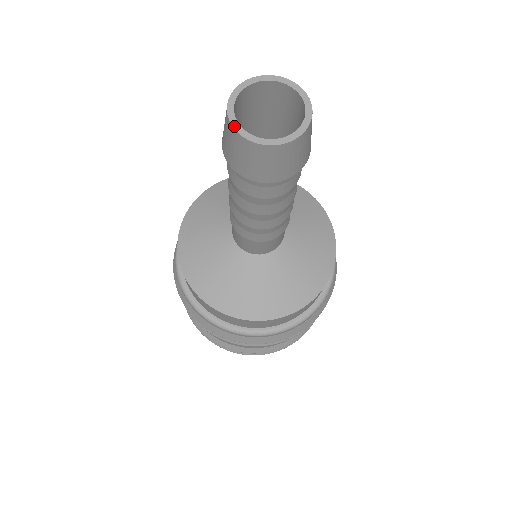
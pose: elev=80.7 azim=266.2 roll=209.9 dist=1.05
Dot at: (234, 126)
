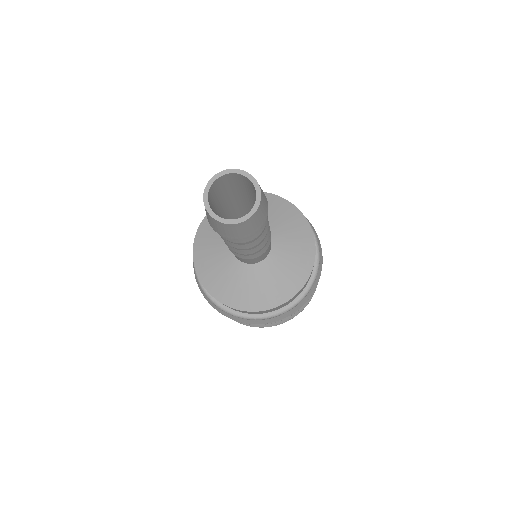
Dot at: (204, 193)
